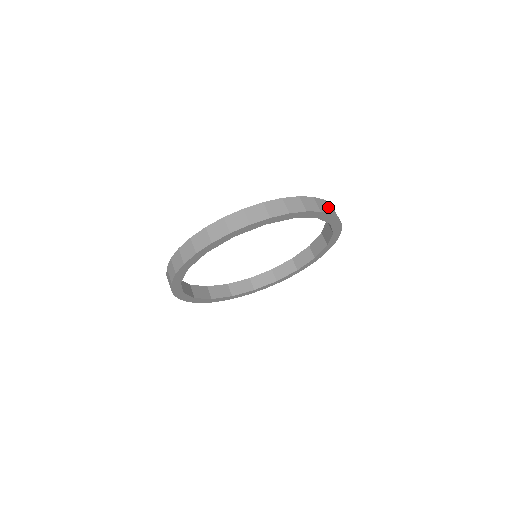
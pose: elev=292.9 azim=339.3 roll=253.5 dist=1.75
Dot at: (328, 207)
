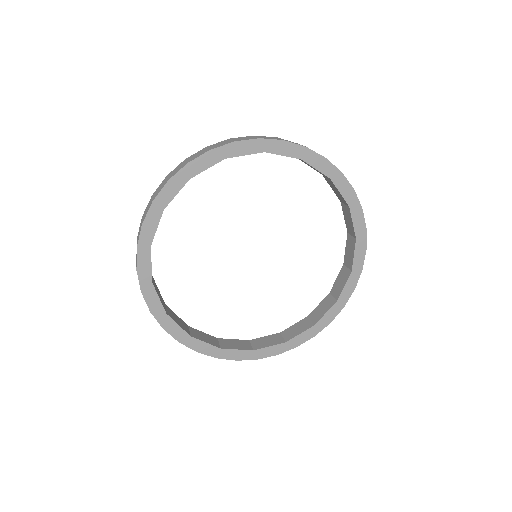
Dot at: occluded
